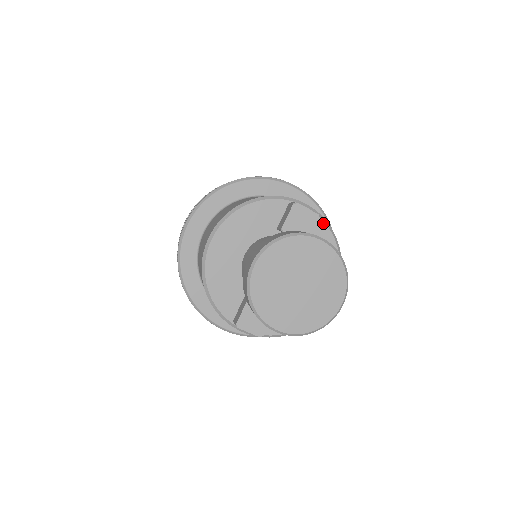
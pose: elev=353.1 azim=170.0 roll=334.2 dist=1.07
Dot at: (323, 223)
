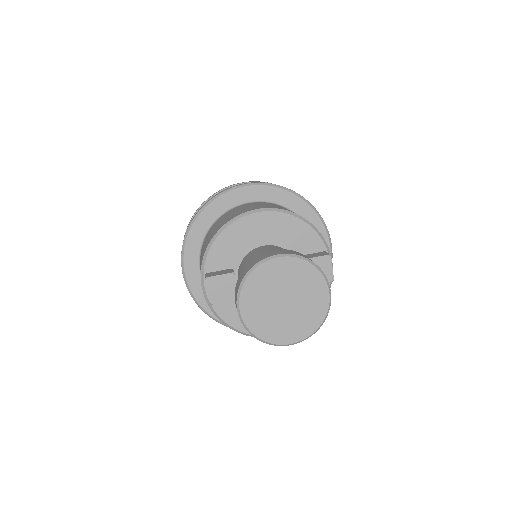
Dot at: occluded
